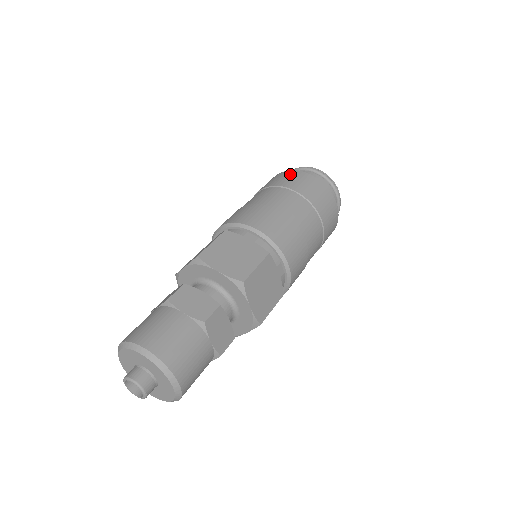
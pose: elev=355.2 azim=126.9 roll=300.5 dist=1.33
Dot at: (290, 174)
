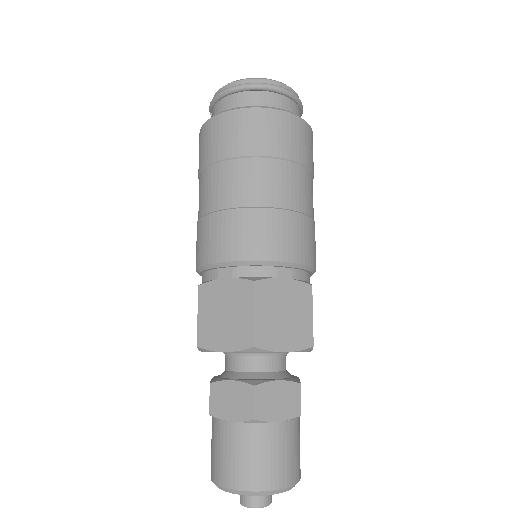
Dot at: (262, 121)
